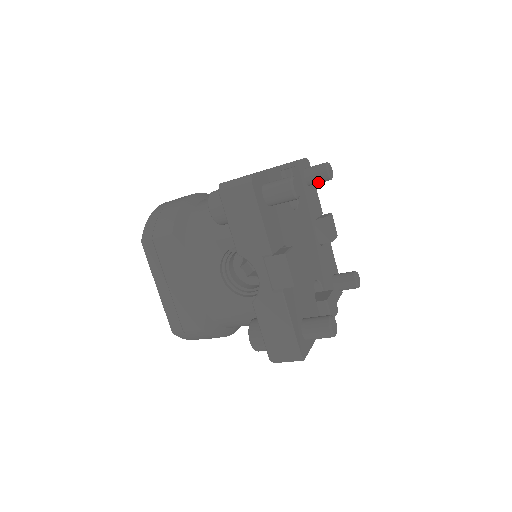
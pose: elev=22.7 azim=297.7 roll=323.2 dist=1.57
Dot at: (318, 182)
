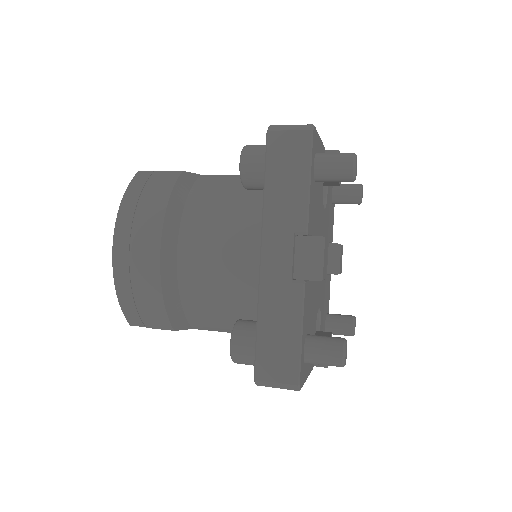
Dot at: occluded
